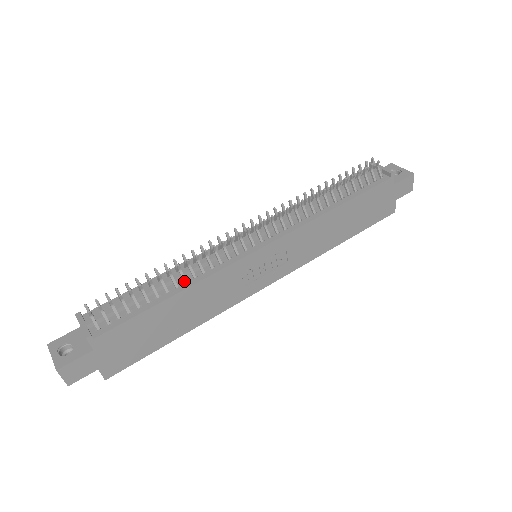
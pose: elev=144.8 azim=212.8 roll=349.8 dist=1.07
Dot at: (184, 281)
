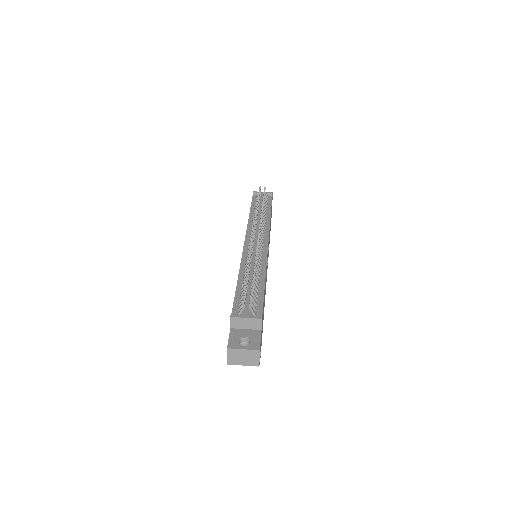
Dot at: (259, 273)
